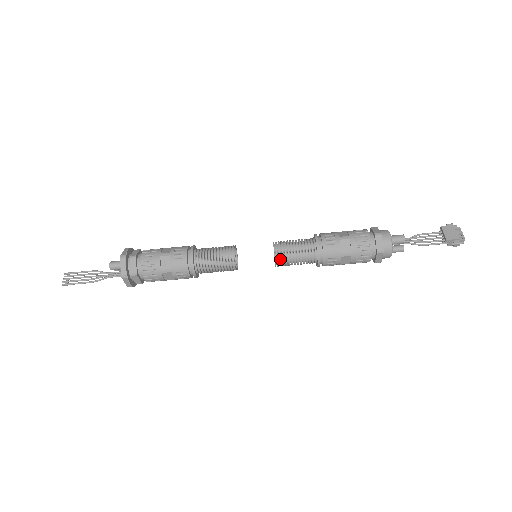
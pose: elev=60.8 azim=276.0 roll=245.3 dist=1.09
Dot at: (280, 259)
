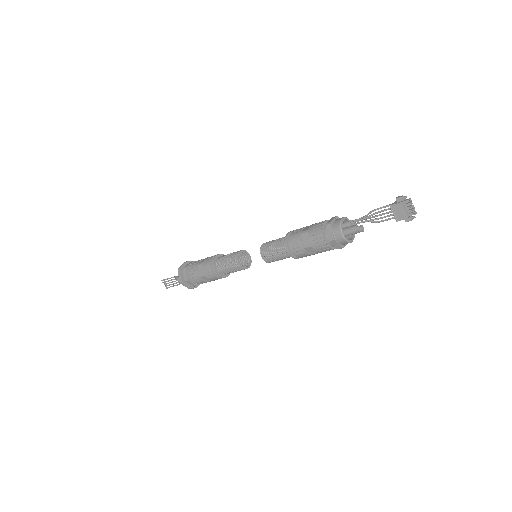
Dot at: occluded
